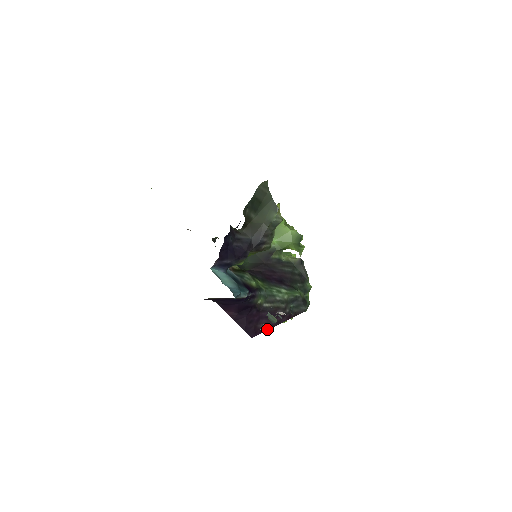
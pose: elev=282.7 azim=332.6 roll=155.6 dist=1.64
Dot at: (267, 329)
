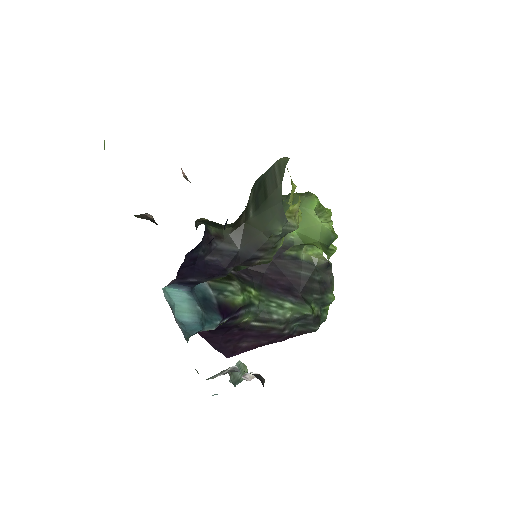
Dot at: (253, 348)
